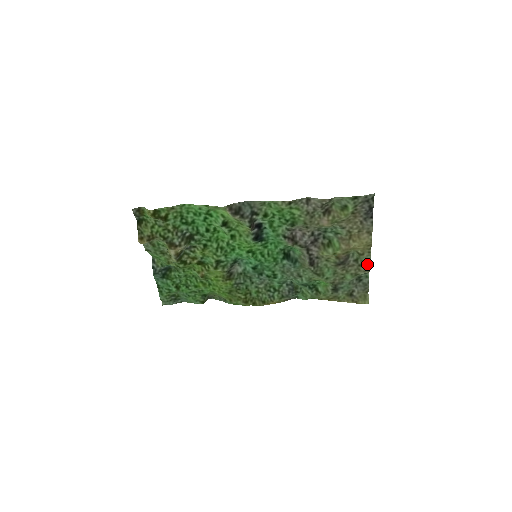
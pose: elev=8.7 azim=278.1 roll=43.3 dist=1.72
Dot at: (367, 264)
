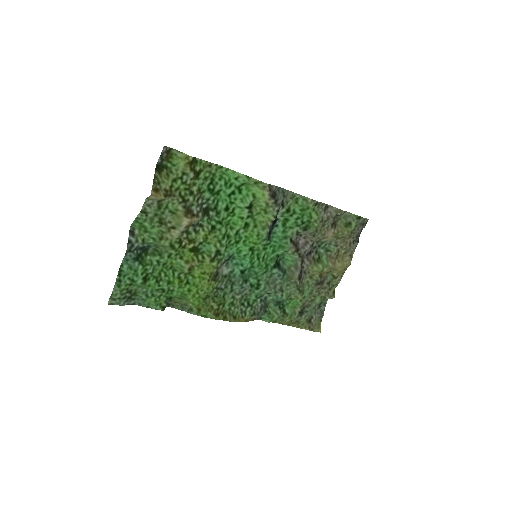
Dot at: (334, 289)
